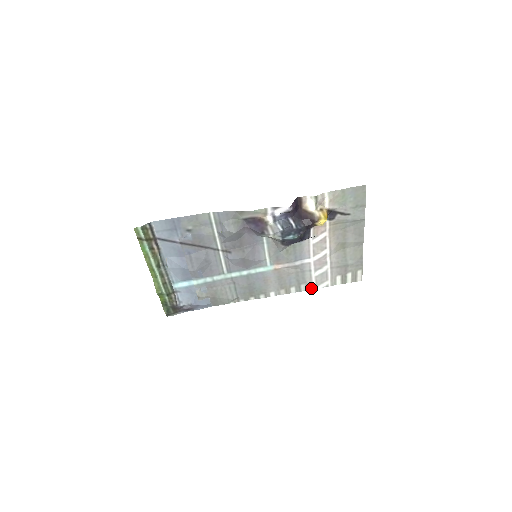
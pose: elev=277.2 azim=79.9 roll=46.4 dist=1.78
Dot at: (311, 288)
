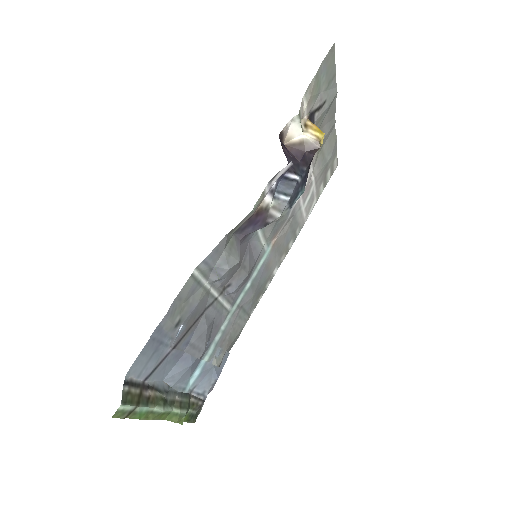
Dot at: (303, 224)
